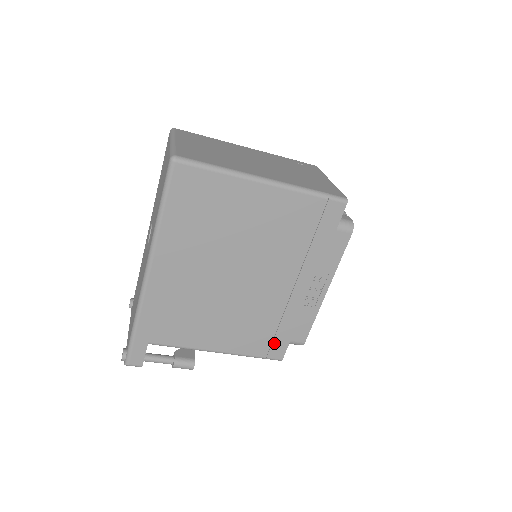
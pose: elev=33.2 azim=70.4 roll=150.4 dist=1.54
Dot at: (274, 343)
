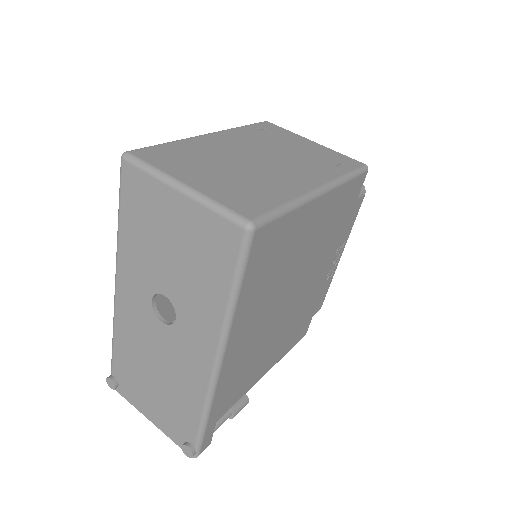
Dot at: (303, 328)
